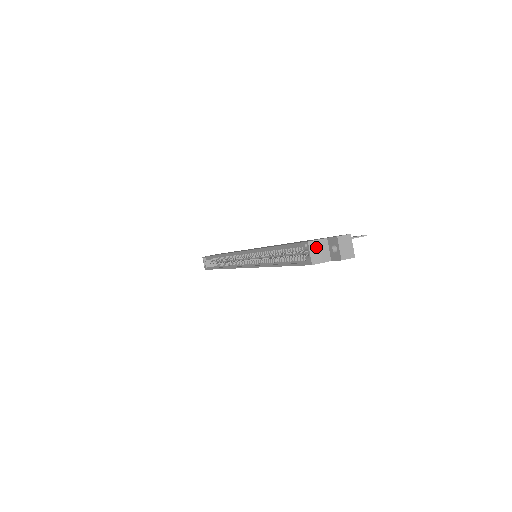
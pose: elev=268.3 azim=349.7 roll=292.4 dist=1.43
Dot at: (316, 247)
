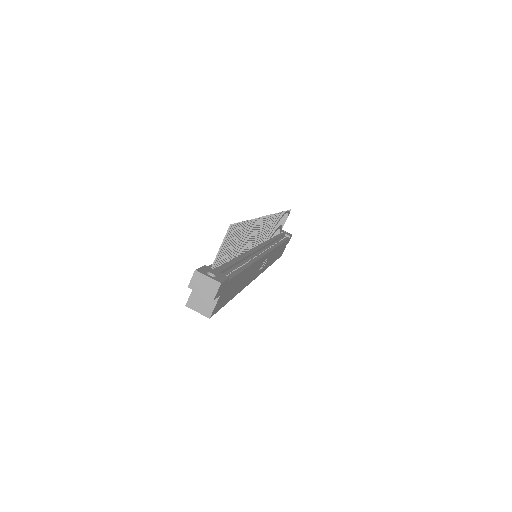
Dot at: (196, 301)
